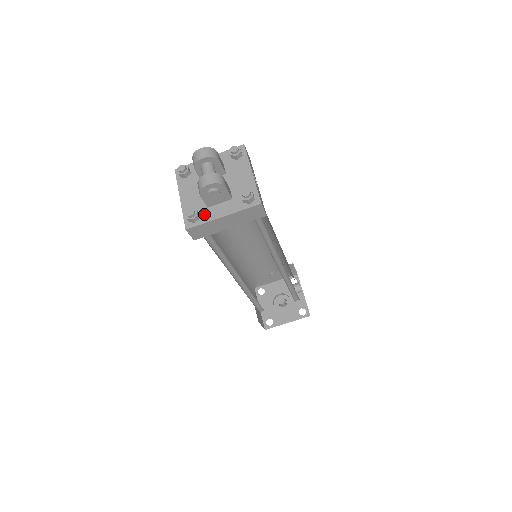
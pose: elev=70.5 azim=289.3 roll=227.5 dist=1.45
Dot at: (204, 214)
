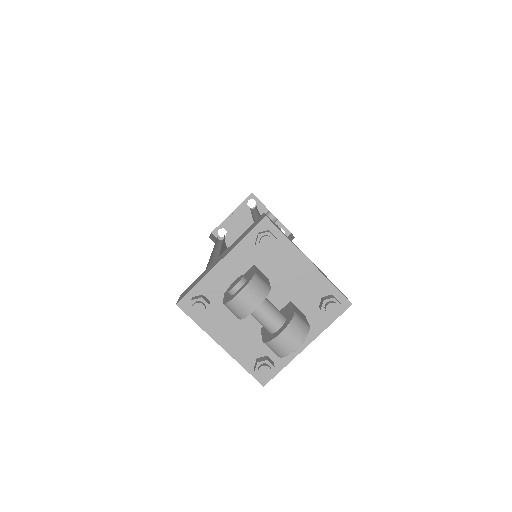
Dot at: occluded
